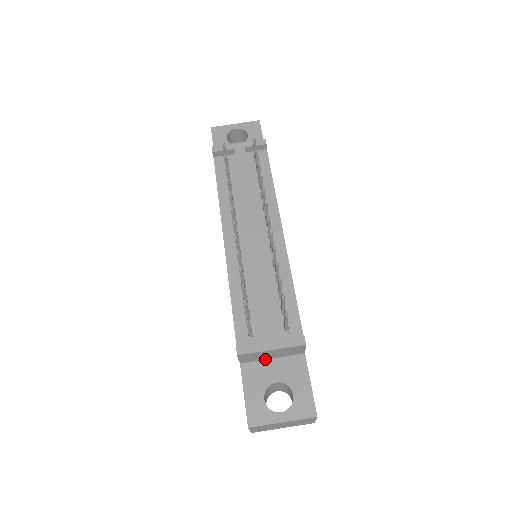
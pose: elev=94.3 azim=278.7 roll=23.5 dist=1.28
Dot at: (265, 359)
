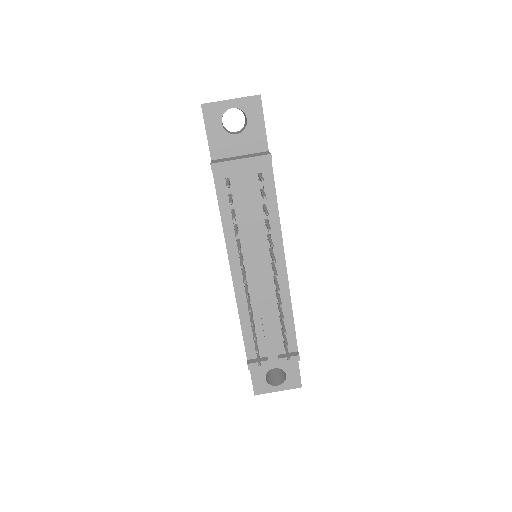
Dot at: occluded
